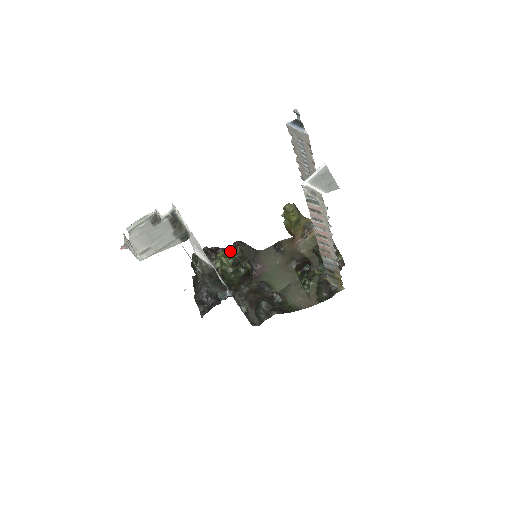
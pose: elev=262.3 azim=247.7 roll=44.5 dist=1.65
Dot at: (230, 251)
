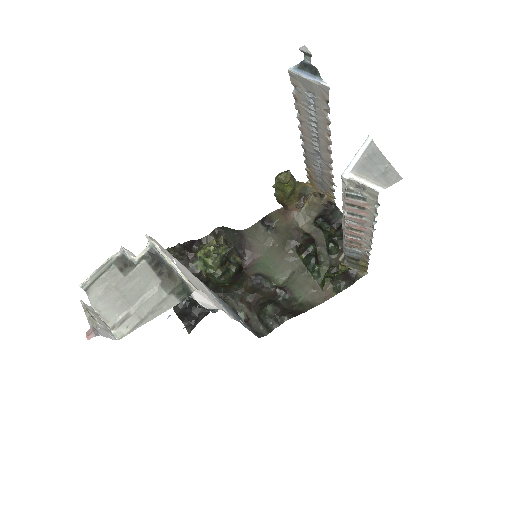
Dot at: (213, 247)
